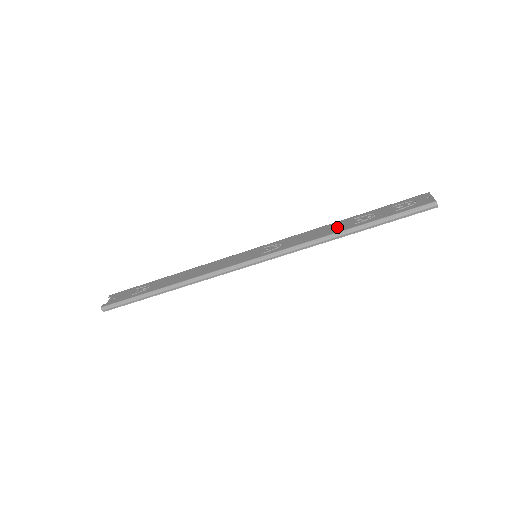
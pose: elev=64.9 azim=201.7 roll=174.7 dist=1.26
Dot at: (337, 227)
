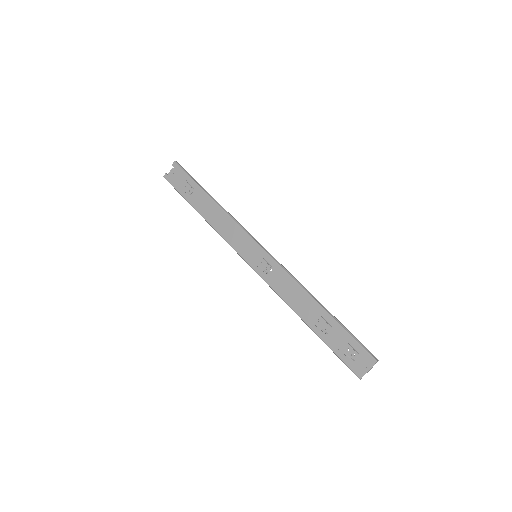
Dot at: (305, 308)
